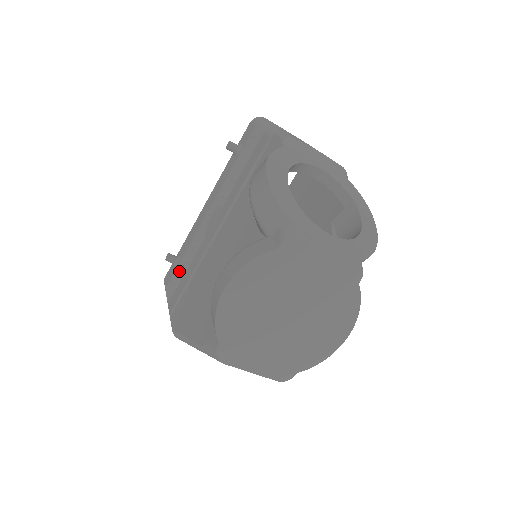
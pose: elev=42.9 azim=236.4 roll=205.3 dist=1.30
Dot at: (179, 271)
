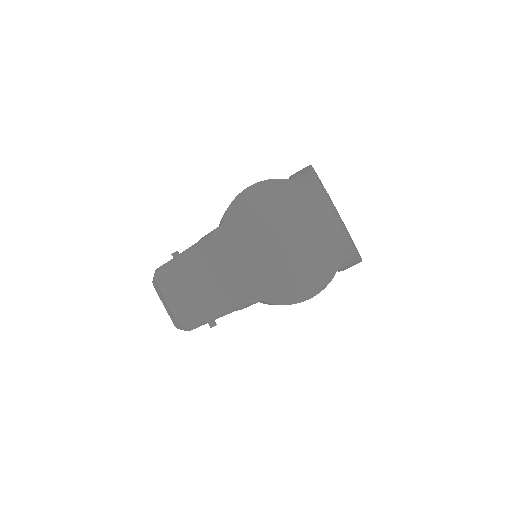
Dot at: occluded
